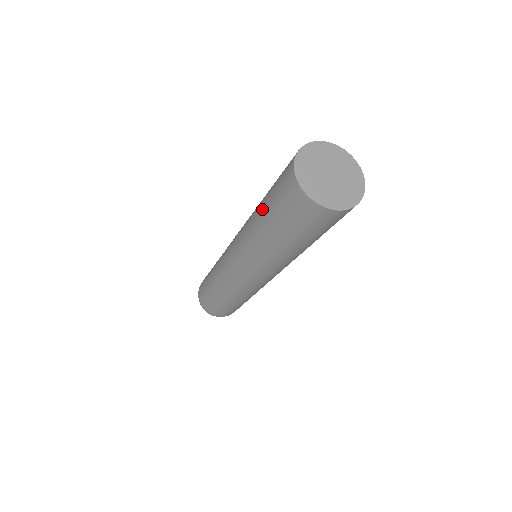
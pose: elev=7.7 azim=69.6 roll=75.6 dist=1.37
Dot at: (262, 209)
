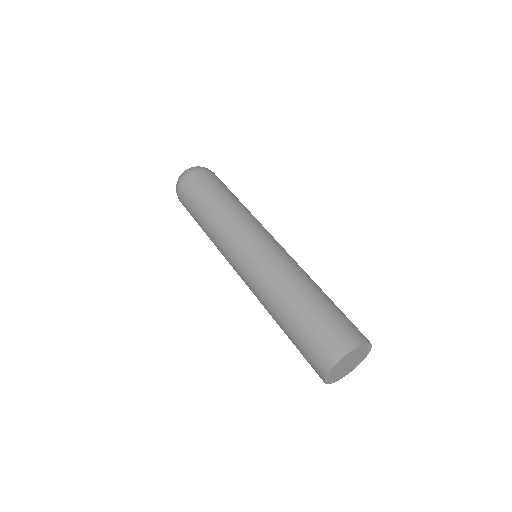
Dot at: (290, 319)
